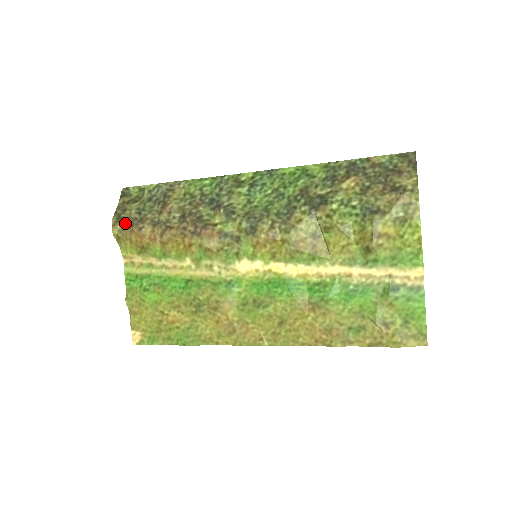
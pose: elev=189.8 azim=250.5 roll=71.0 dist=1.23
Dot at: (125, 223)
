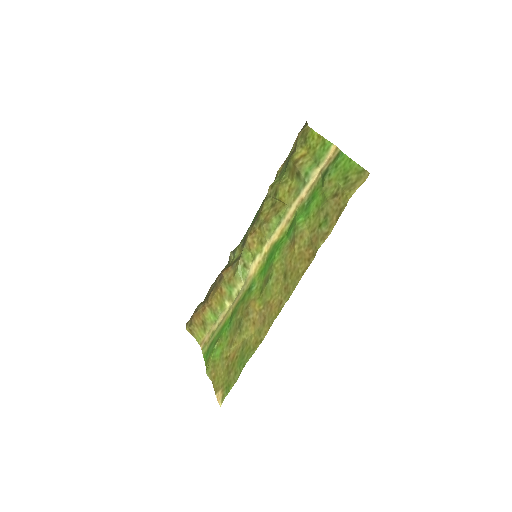
Dot at: (191, 317)
